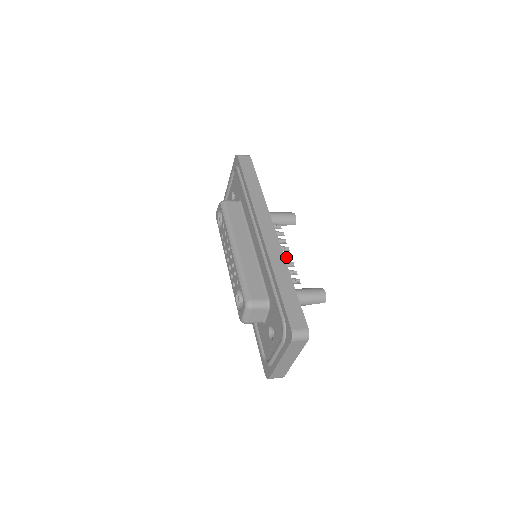
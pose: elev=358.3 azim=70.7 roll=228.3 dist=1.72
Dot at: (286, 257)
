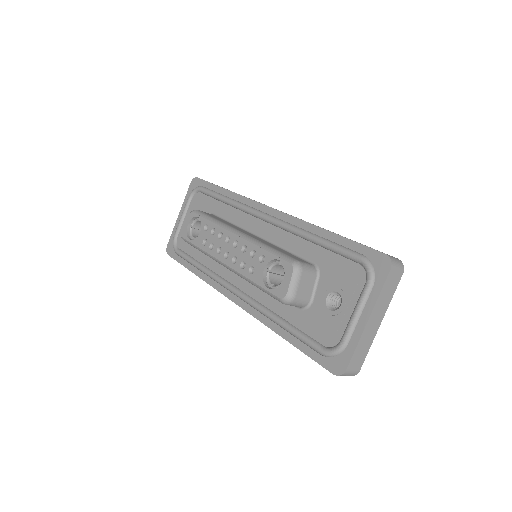
Dot at: occluded
